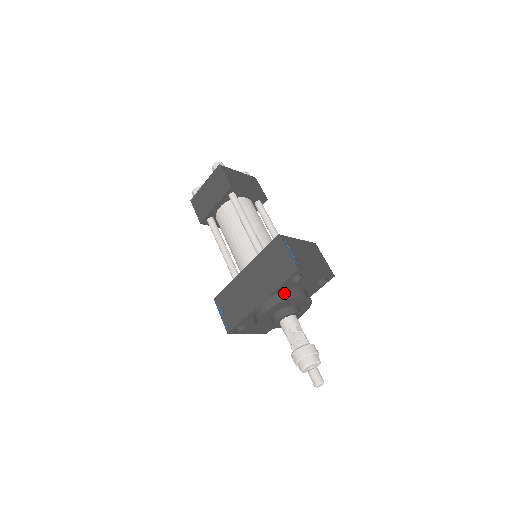
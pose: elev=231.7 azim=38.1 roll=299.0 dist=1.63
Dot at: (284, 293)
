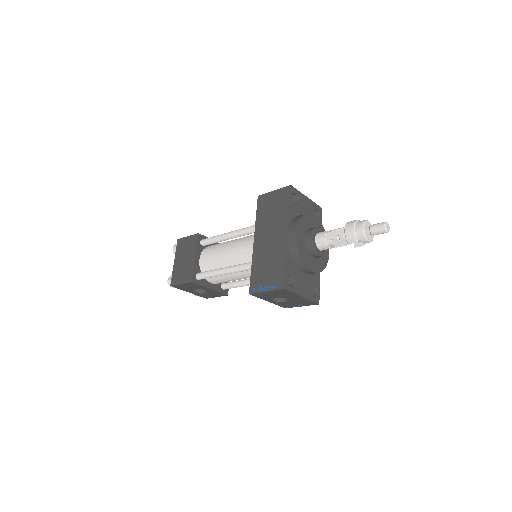
Dot at: (297, 216)
